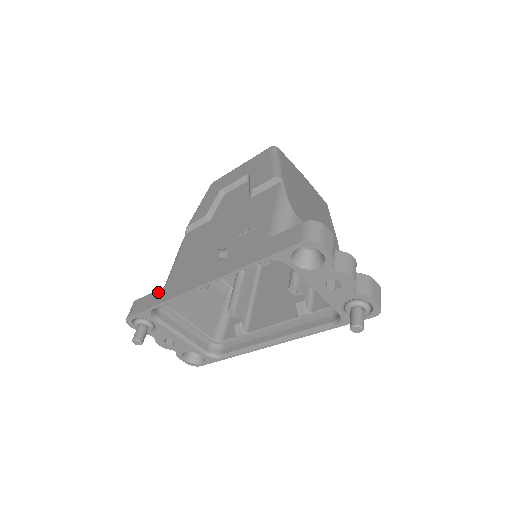
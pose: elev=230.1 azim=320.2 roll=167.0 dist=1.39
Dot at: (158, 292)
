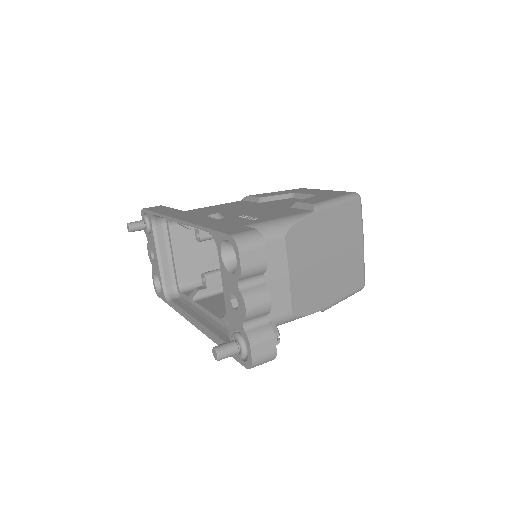
Dot at: (170, 208)
